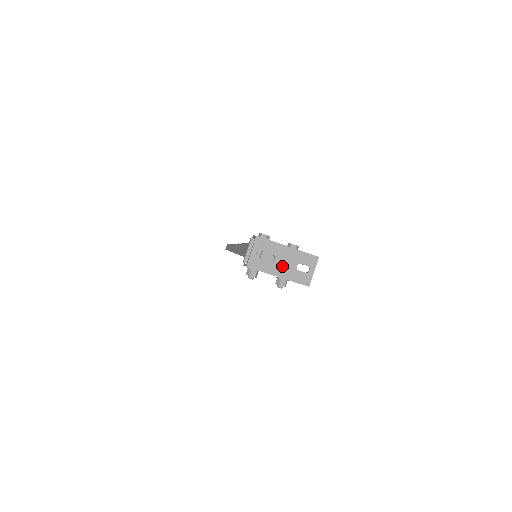
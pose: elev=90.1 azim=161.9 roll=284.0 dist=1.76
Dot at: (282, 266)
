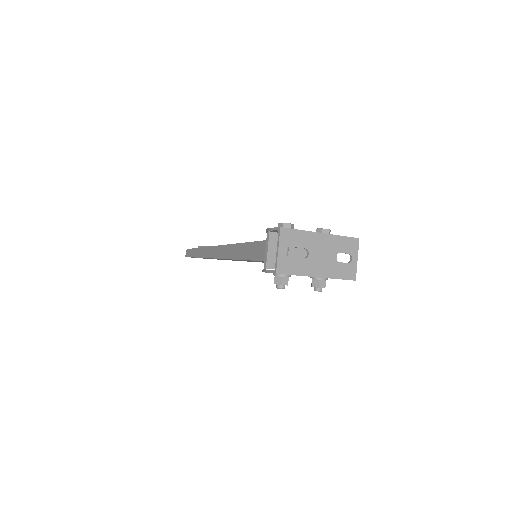
Dot at: (319, 261)
